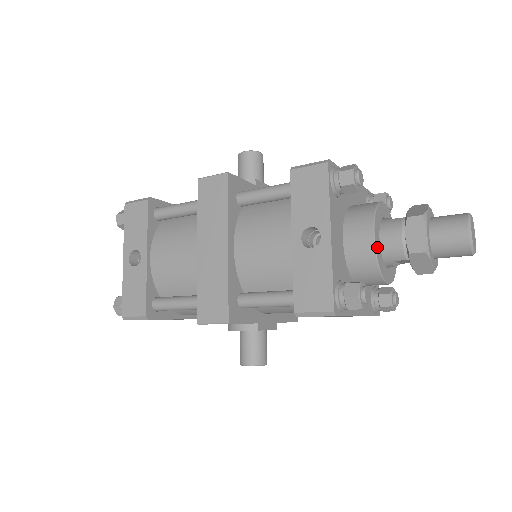
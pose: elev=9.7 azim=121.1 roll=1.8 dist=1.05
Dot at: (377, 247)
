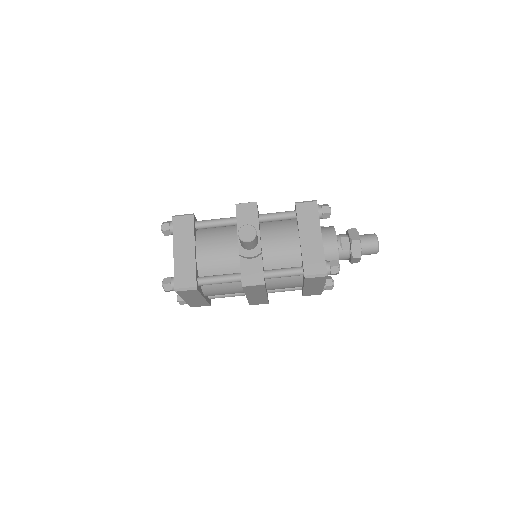
Dot at: occluded
